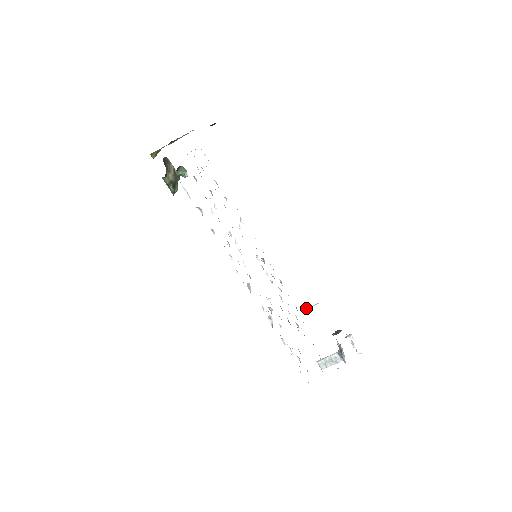
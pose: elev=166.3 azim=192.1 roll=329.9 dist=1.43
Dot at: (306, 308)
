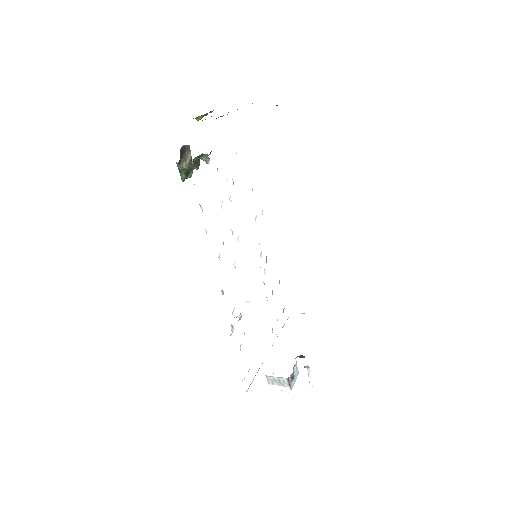
Dot at: occluded
